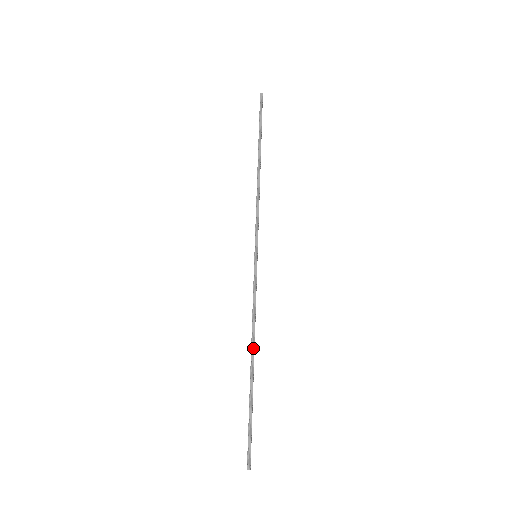
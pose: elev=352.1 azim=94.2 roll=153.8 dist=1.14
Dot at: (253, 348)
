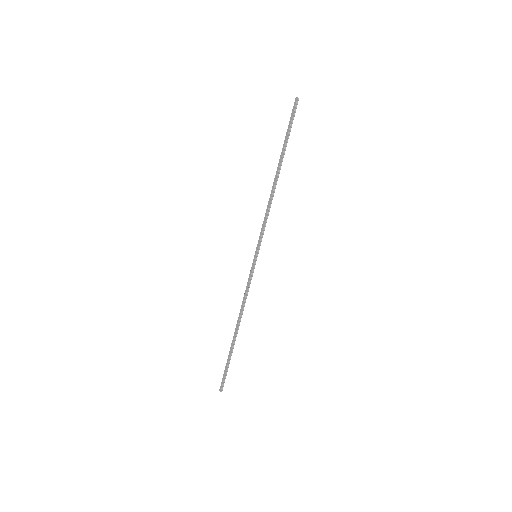
Dot at: occluded
